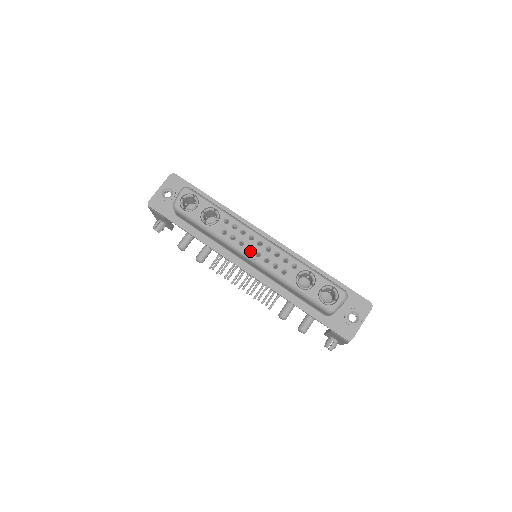
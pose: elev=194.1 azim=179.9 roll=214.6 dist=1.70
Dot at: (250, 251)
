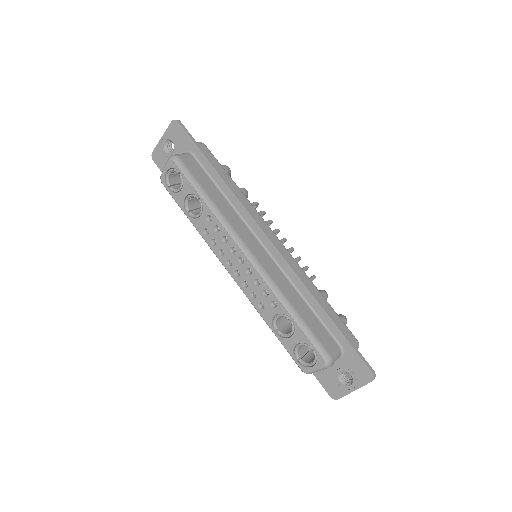
Dot at: (229, 266)
